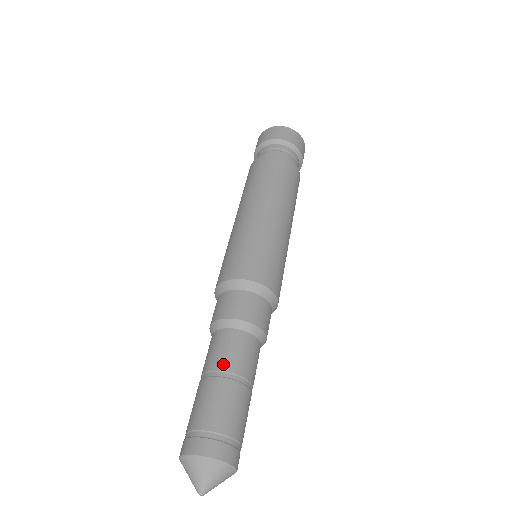
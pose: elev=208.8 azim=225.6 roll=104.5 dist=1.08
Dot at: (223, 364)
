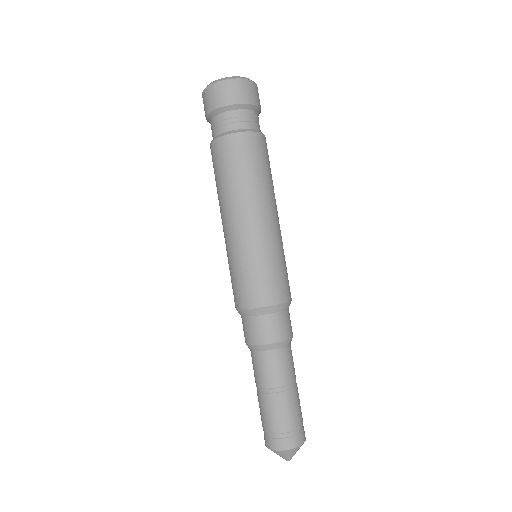
Dot at: (276, 382)
